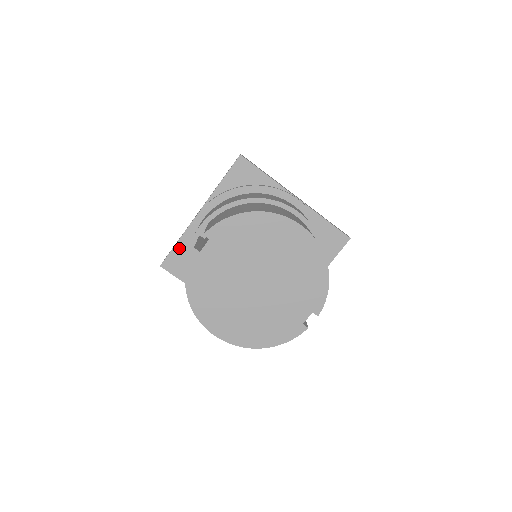
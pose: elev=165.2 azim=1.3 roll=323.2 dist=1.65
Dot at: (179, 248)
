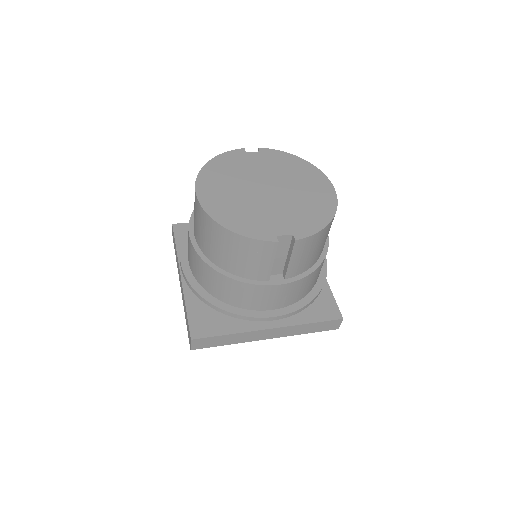
Dot at: occluded
